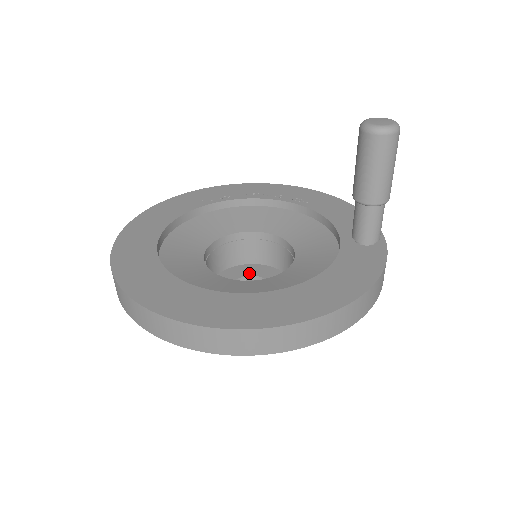
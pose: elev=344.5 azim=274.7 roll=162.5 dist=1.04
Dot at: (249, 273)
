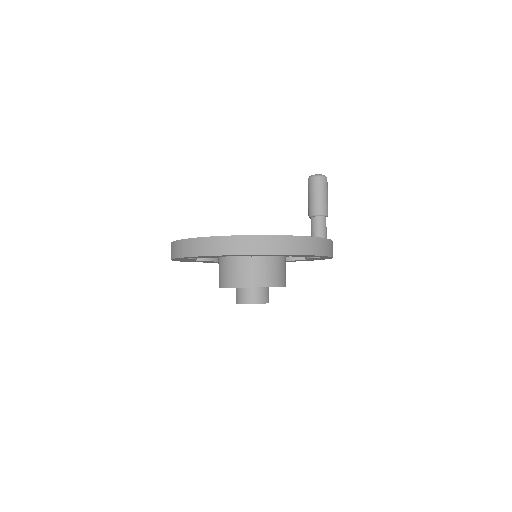
Dot at: occluded
